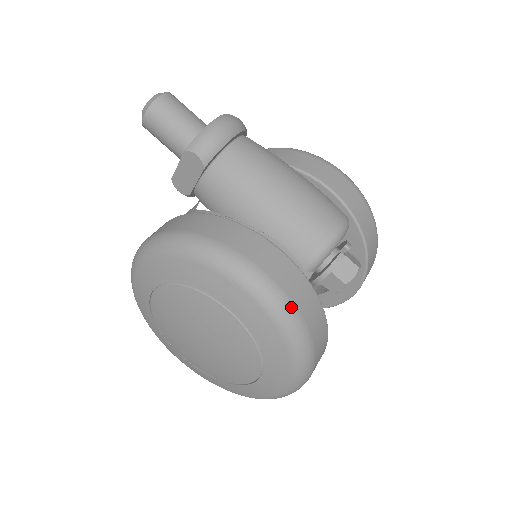
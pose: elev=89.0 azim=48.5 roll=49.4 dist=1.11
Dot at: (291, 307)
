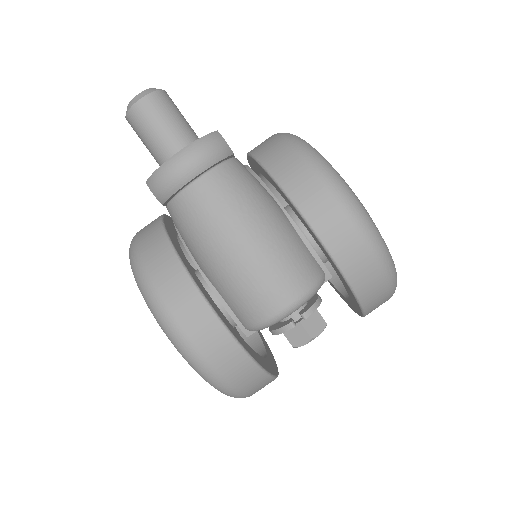
Dot at: (208, 367)
